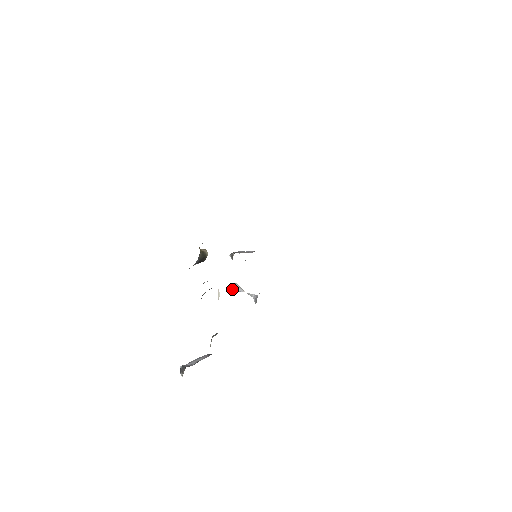
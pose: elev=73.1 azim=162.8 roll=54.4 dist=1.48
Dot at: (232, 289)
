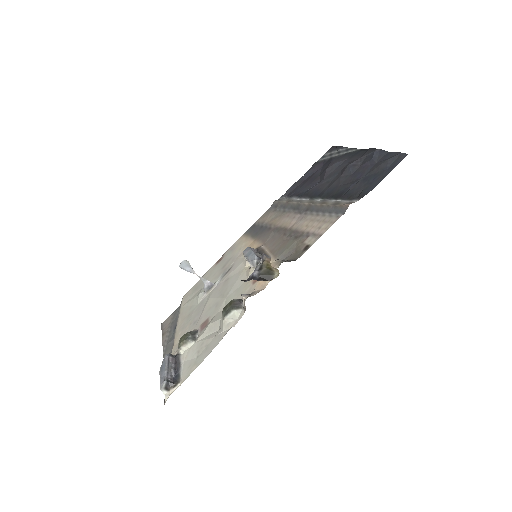
Dot at: (179, 266)
